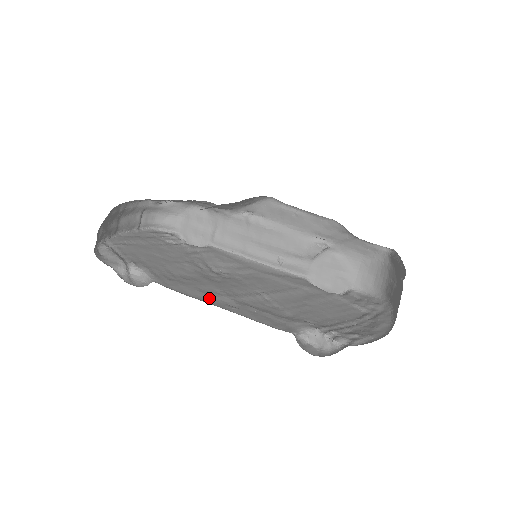
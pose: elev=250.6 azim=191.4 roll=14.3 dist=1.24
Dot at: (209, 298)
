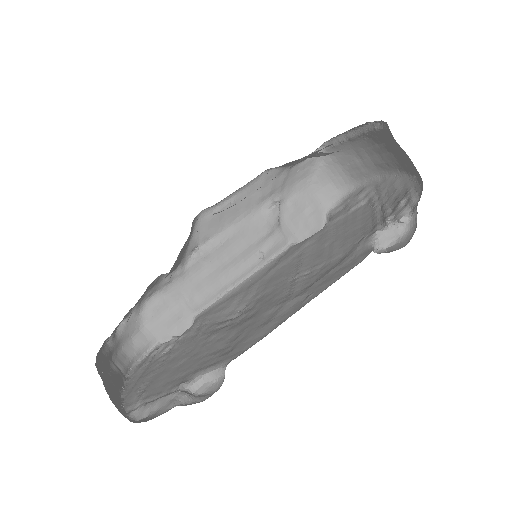
Dot at: (282, 317)
